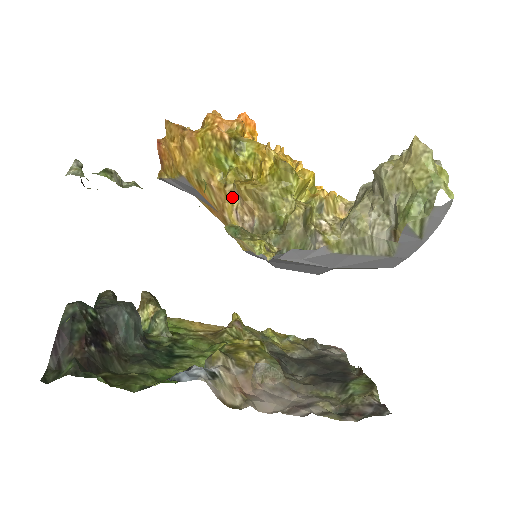
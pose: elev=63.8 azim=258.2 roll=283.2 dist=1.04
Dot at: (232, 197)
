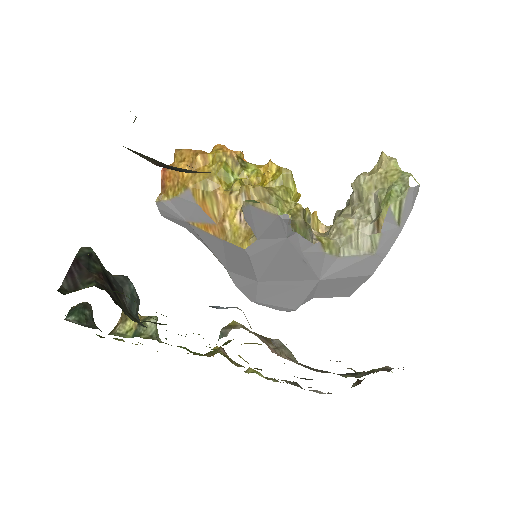
Dot at: (236, 203)
